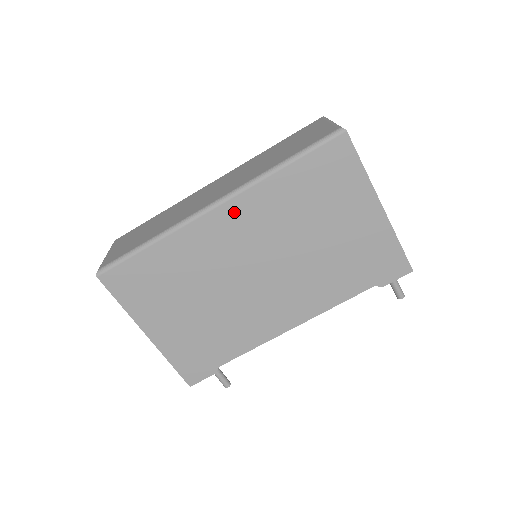
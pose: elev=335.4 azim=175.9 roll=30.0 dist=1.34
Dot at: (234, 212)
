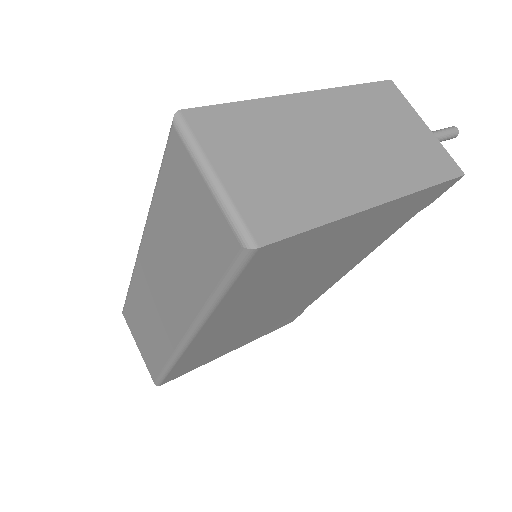
Dot at: (212, 329)
